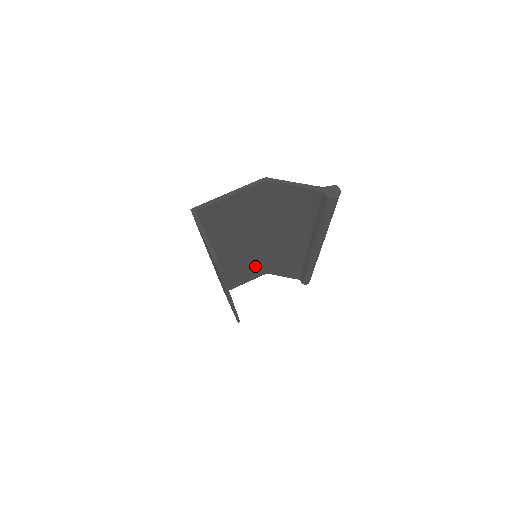
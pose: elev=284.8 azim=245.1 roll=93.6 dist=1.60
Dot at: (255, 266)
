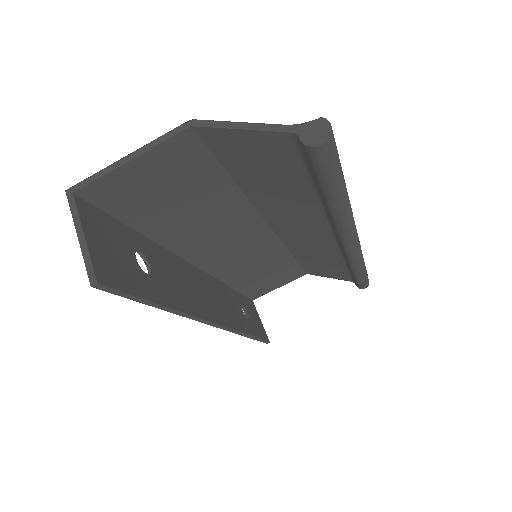
Dot at: (279, 266)
